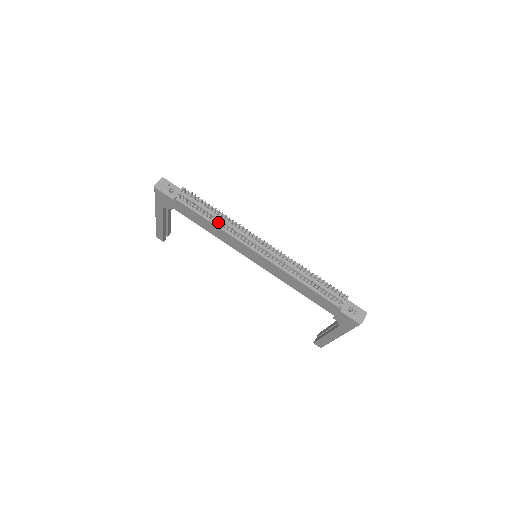
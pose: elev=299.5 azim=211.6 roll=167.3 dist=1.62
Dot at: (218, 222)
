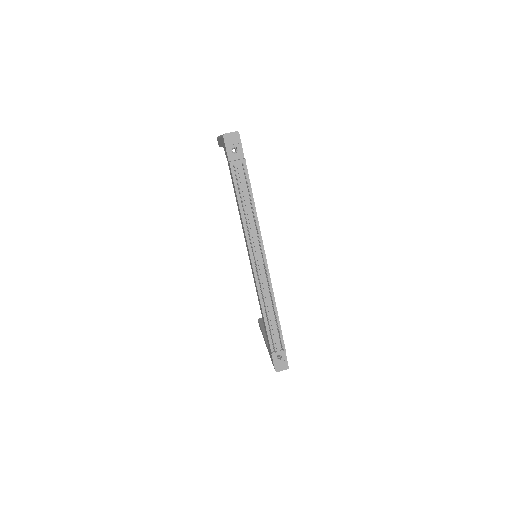
Dot at: (246, 214)
